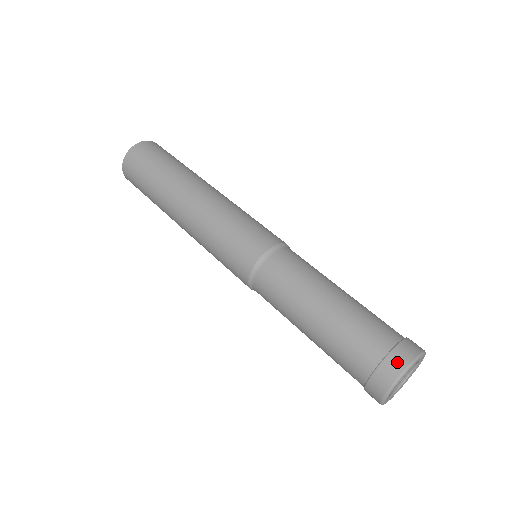
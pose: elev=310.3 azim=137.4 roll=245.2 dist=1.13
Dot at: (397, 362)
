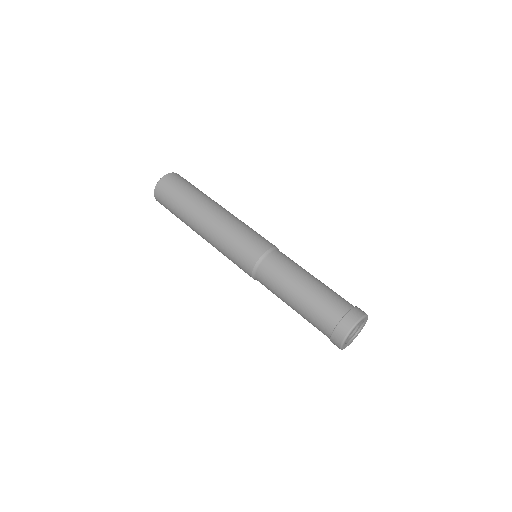
Dot at: (339, 335)
